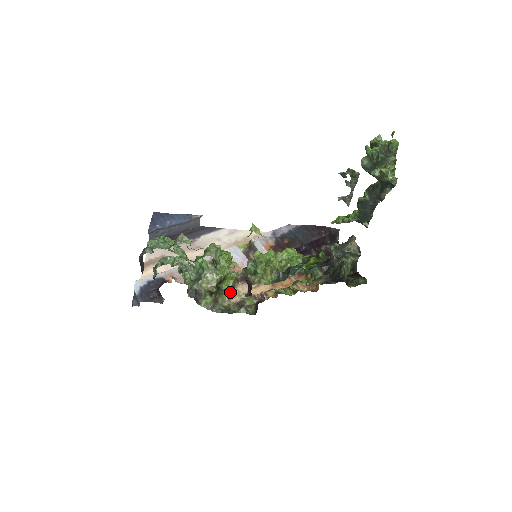
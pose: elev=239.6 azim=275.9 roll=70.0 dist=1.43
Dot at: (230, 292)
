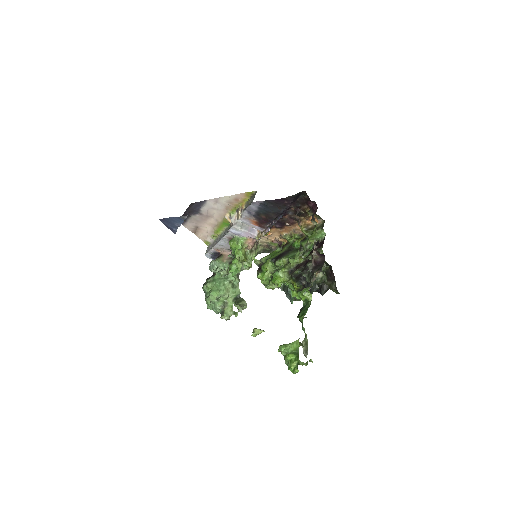
Dot at: (257, 244)
